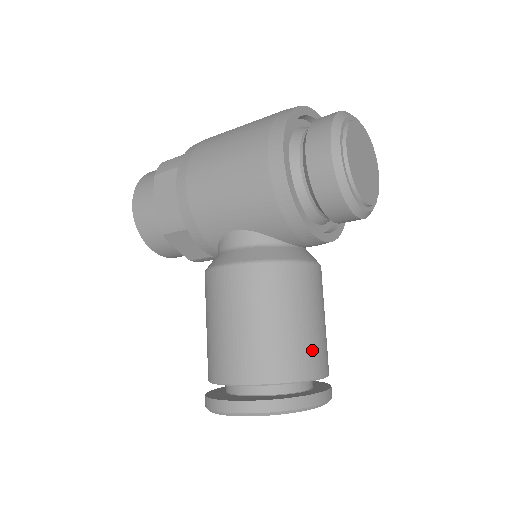
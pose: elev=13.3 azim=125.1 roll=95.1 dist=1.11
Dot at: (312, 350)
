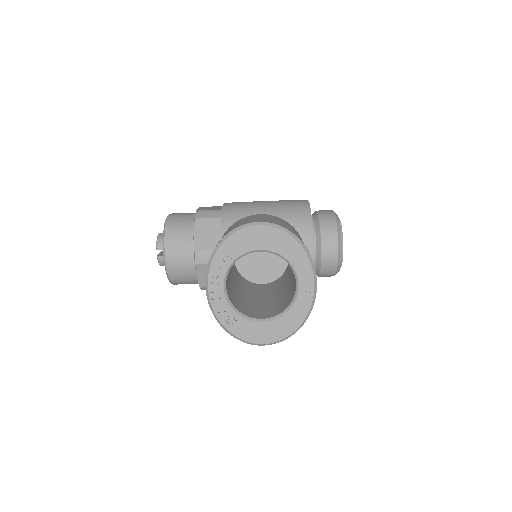
Dot at: occluded
